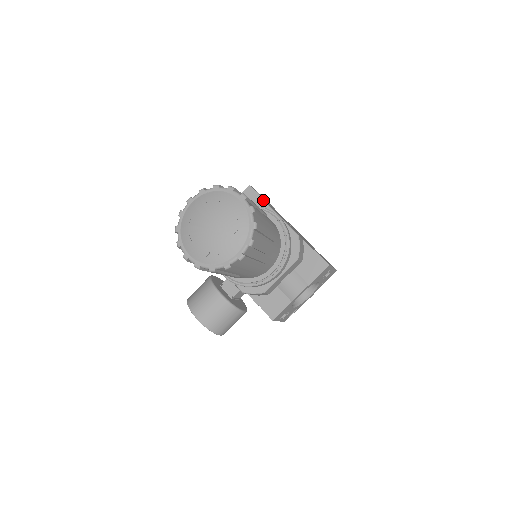
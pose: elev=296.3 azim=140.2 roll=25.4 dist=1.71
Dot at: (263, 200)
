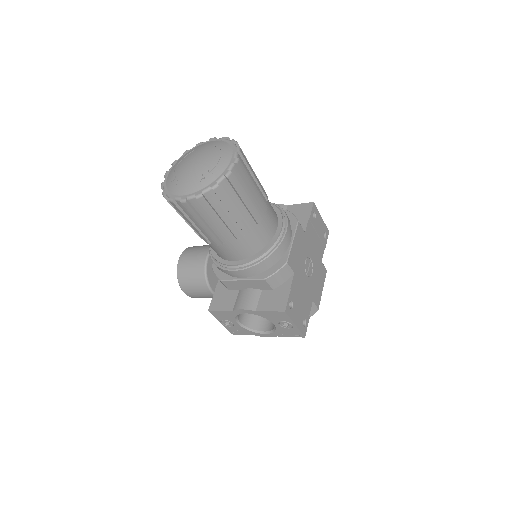
Dot at: (308, 221)
